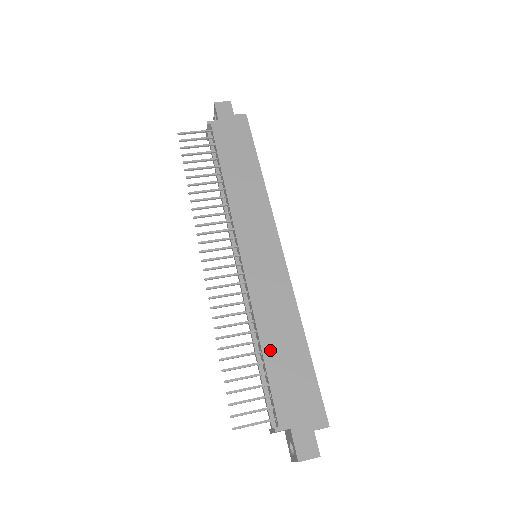
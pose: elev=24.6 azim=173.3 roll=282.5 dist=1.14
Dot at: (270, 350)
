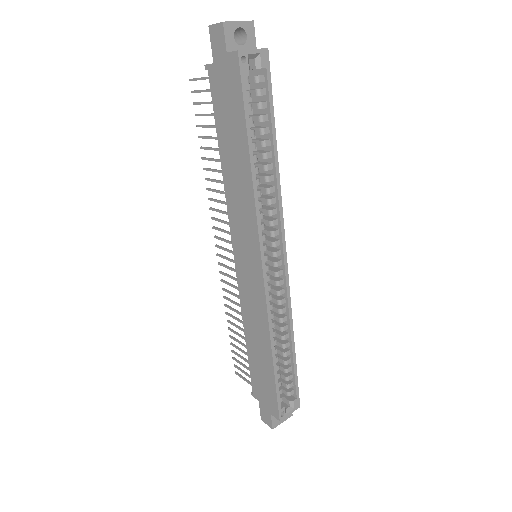
Dot at: (250, 347)
